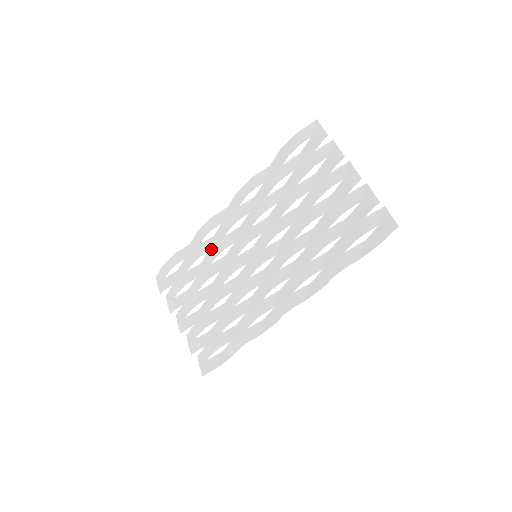
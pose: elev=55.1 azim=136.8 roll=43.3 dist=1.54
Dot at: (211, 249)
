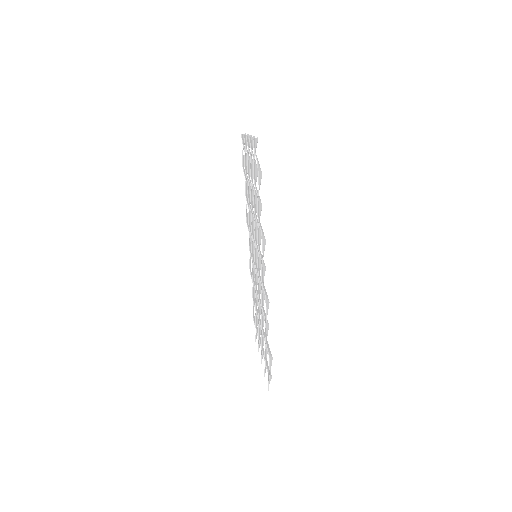
Dot at: (253, 278)
